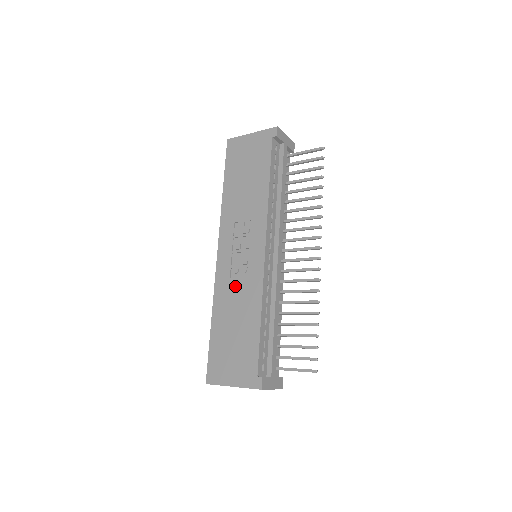
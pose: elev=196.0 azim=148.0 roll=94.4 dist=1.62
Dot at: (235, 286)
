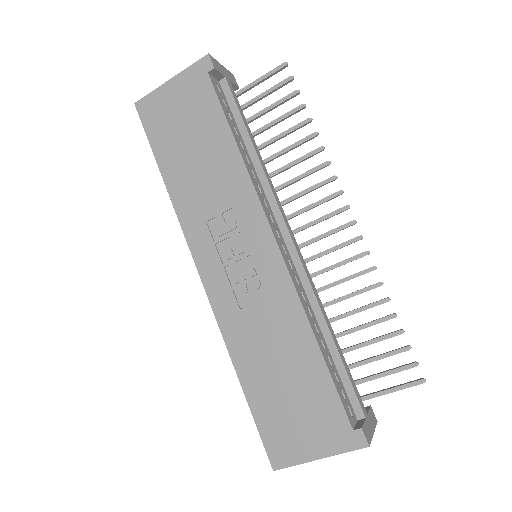
Dot at: (253, 313)
